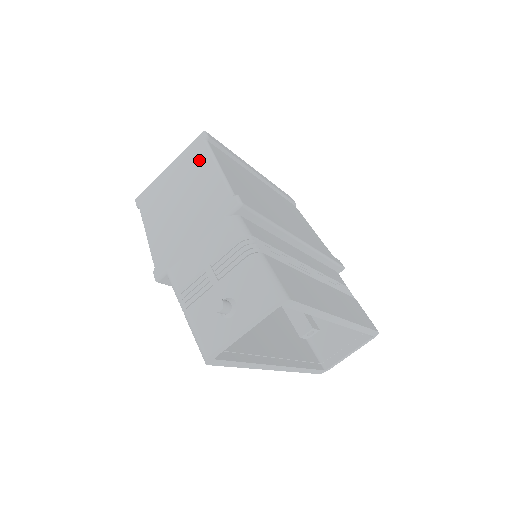
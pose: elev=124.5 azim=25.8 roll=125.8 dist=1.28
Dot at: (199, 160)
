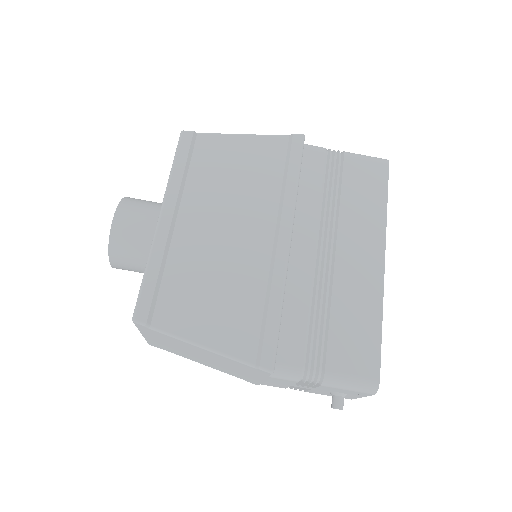
Dot at: (172, 340)
